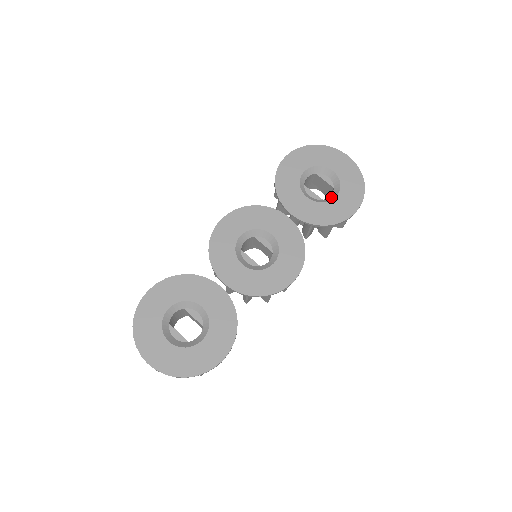
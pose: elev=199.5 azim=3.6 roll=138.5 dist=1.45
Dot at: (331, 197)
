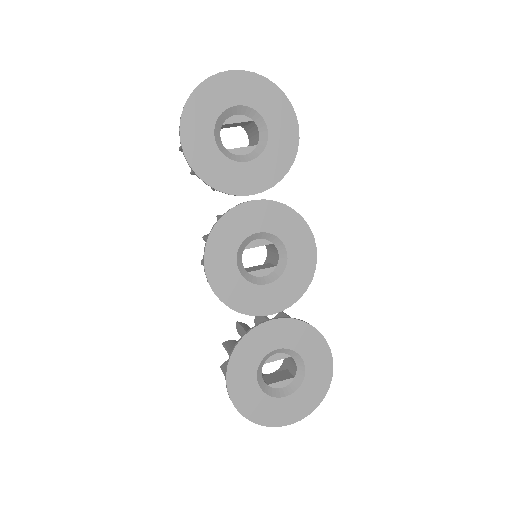
Dot at: (263, 135)
